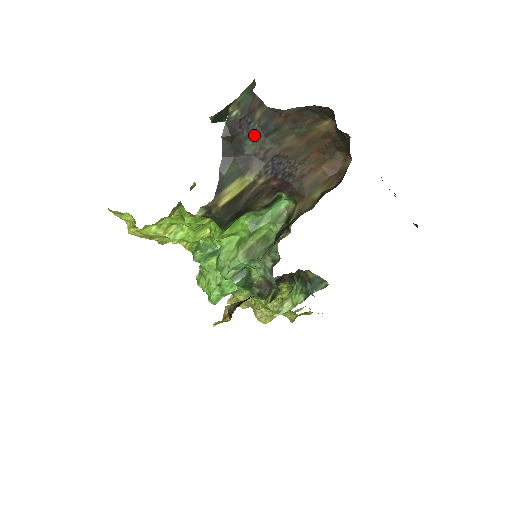
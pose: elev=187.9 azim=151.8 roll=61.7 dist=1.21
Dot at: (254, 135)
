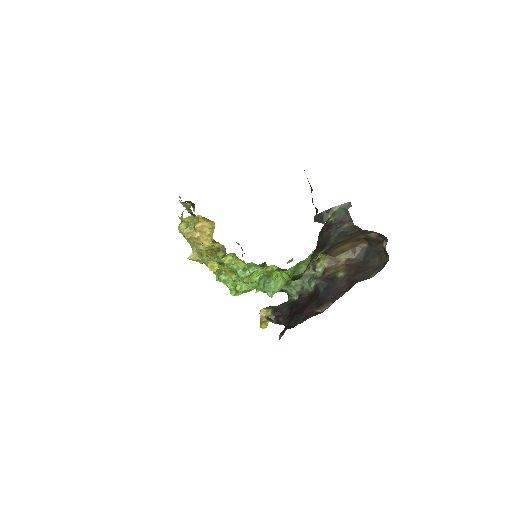
Dot at: (337, 235)
